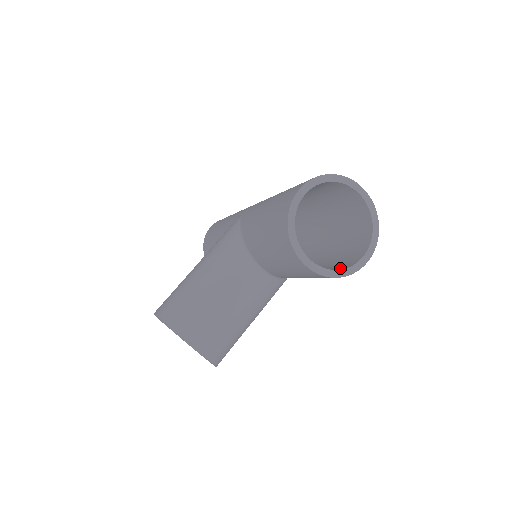
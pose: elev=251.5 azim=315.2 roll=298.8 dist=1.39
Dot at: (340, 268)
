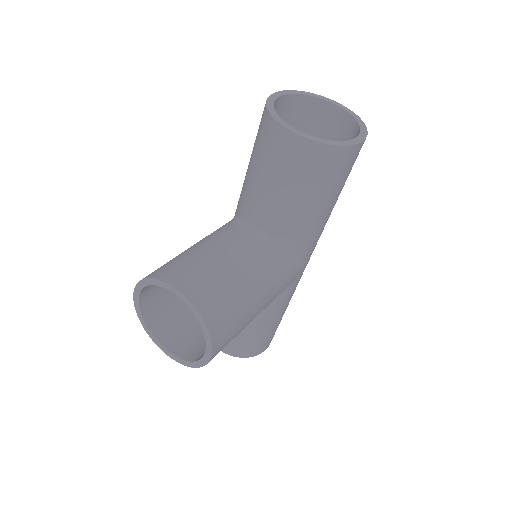
Dot at: occluded
